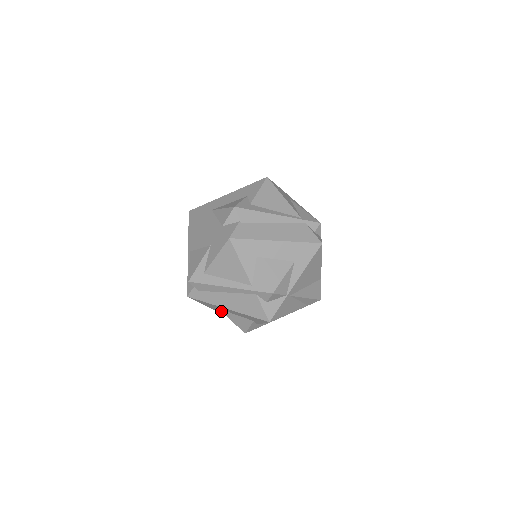
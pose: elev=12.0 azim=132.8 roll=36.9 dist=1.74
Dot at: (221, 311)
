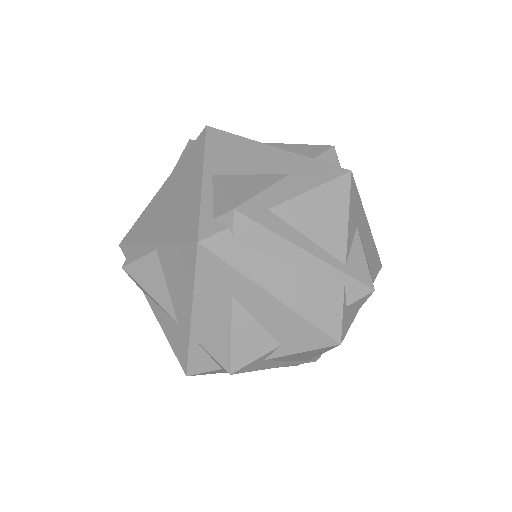
Dot at: (232, 305)
